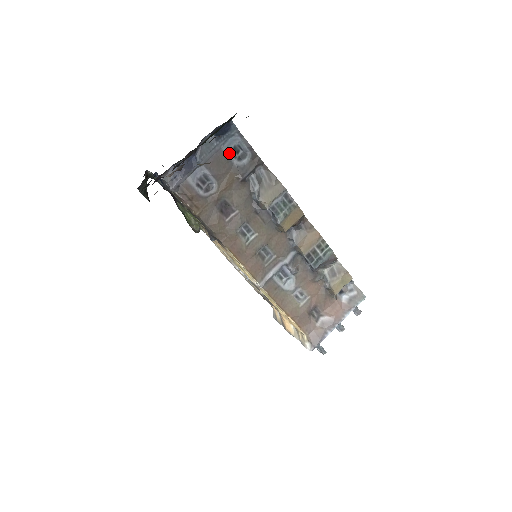
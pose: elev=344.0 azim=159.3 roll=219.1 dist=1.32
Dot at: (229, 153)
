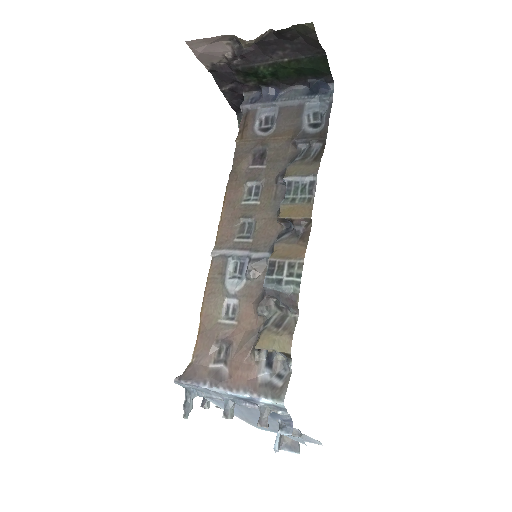
Dot at: (307, 113)
